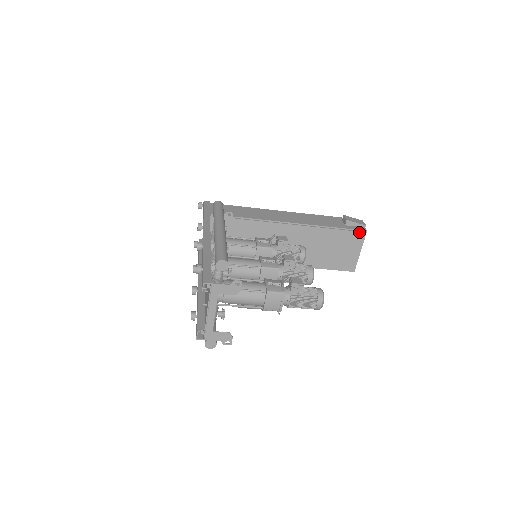
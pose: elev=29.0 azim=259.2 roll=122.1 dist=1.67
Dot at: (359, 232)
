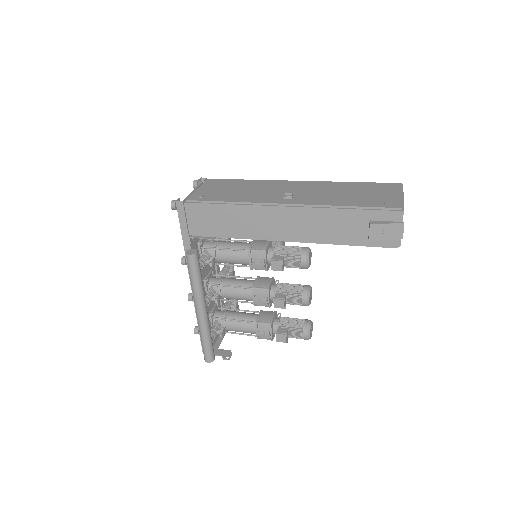
Dot at: (387, 247)
